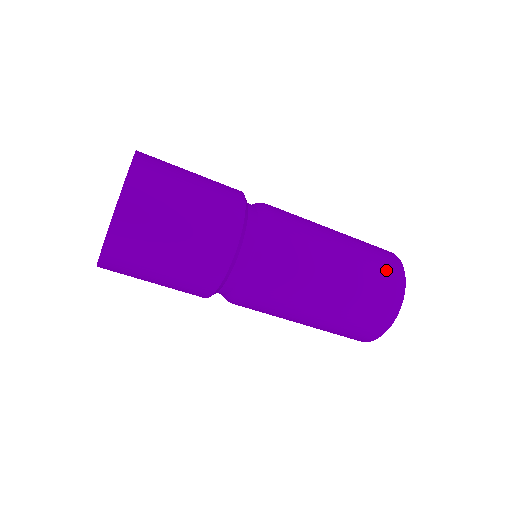
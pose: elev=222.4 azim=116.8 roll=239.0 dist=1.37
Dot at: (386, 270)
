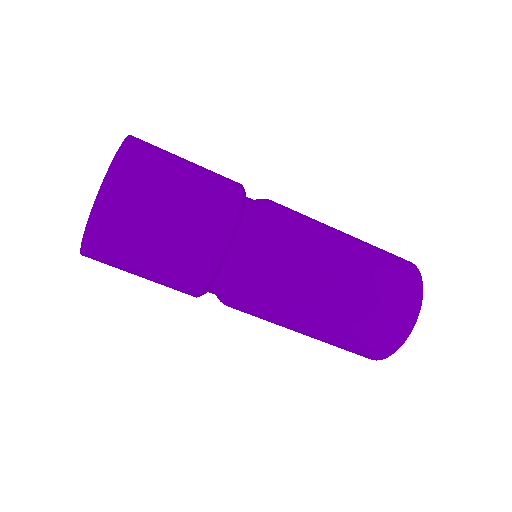
Dot at: (396, 260)
